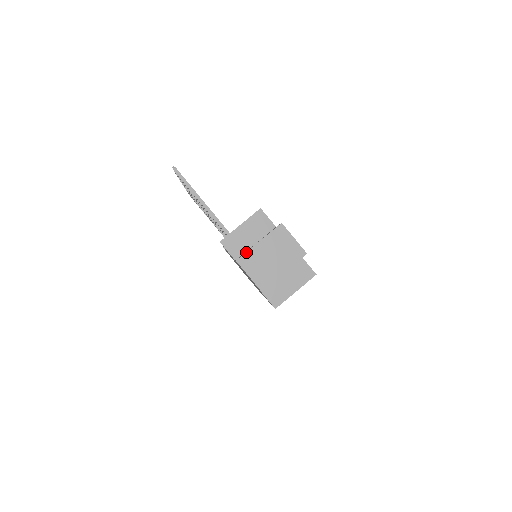
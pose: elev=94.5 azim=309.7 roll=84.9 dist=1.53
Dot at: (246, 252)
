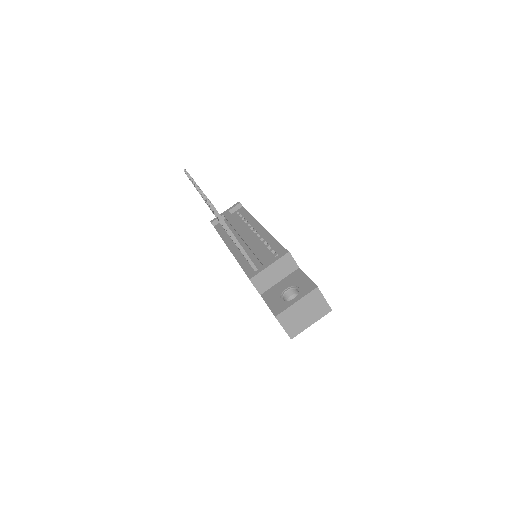
Dot at: (285, 310)
